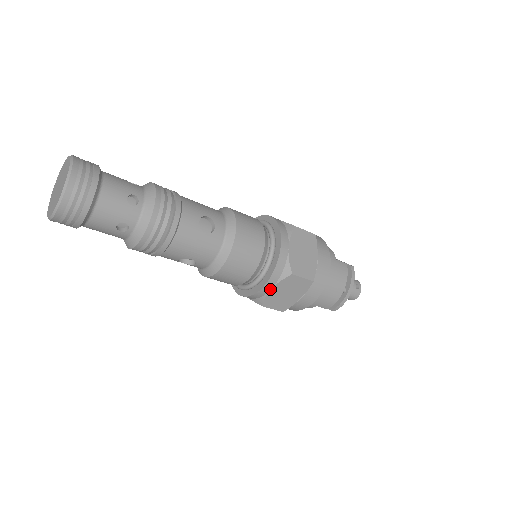
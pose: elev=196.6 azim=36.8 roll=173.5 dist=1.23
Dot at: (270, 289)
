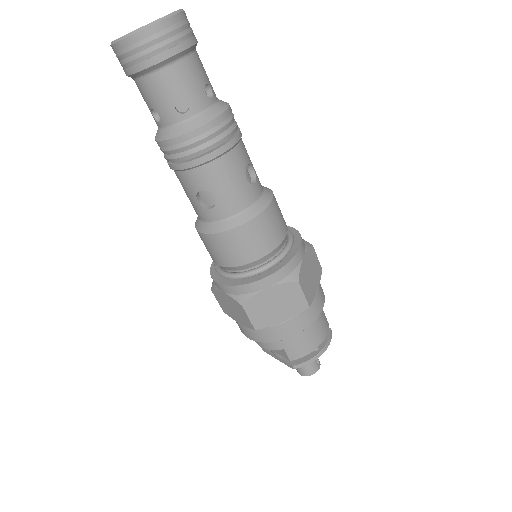
Dot at: (266, 287)
